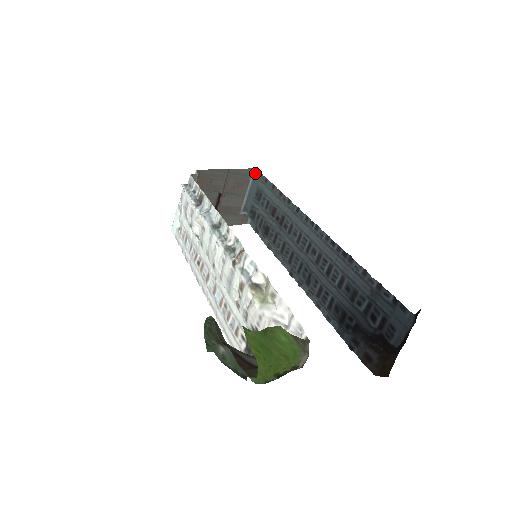
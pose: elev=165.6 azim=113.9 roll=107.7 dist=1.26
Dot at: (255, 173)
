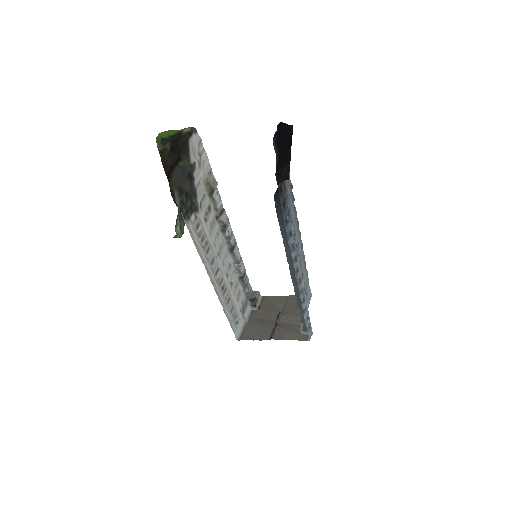
Dot at: occluded
